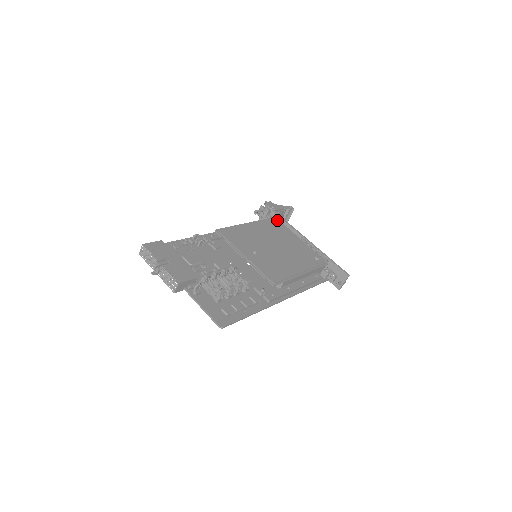
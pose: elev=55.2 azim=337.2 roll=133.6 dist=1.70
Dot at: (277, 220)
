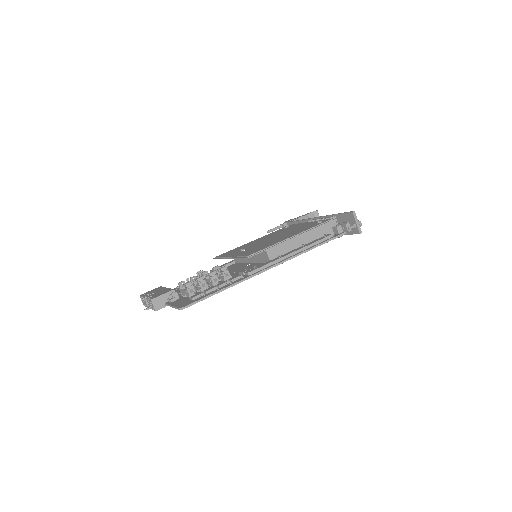
Dot at: (290, 225)
